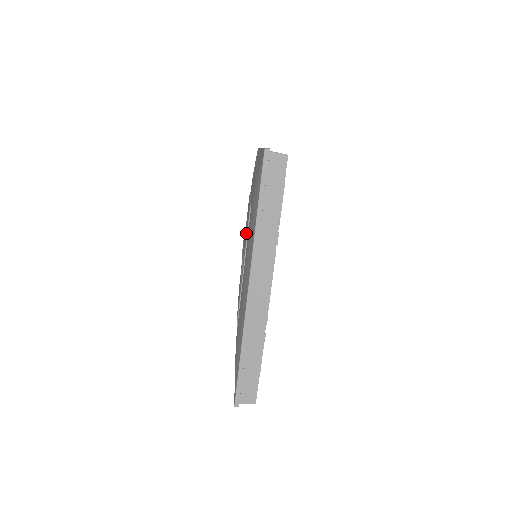
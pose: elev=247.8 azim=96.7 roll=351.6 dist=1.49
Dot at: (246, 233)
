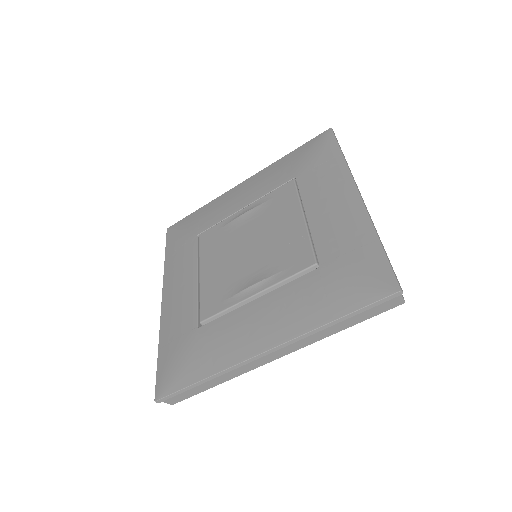
Dot at: (280, 259)
